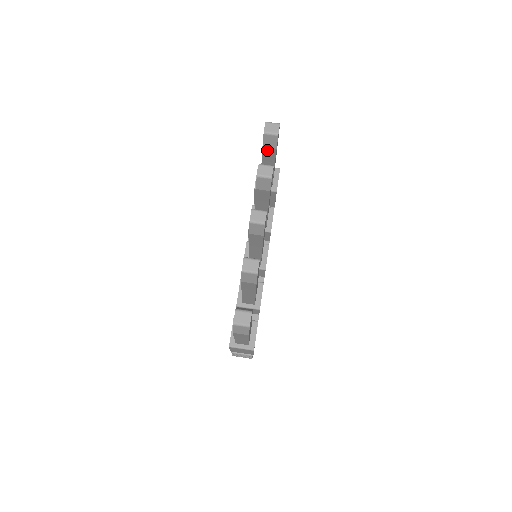
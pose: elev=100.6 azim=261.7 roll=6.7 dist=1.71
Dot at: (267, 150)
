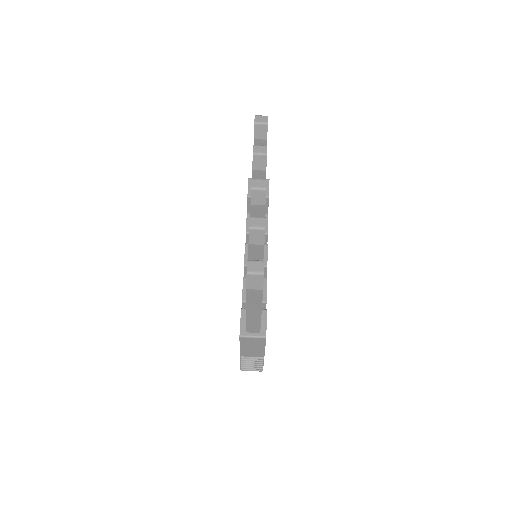
Dot at: (258, 143)
